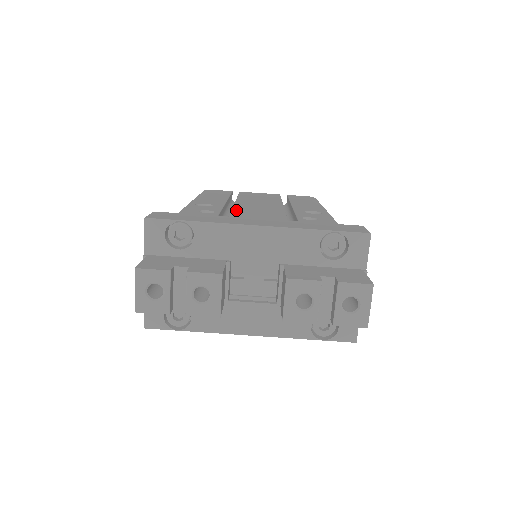
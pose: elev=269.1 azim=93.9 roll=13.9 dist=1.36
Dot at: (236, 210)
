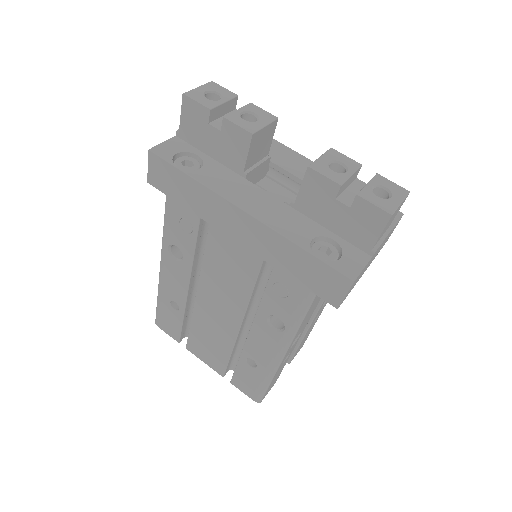
Dot at: occluded
